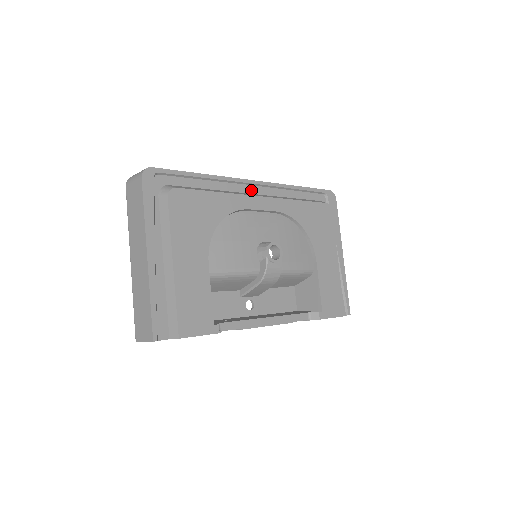
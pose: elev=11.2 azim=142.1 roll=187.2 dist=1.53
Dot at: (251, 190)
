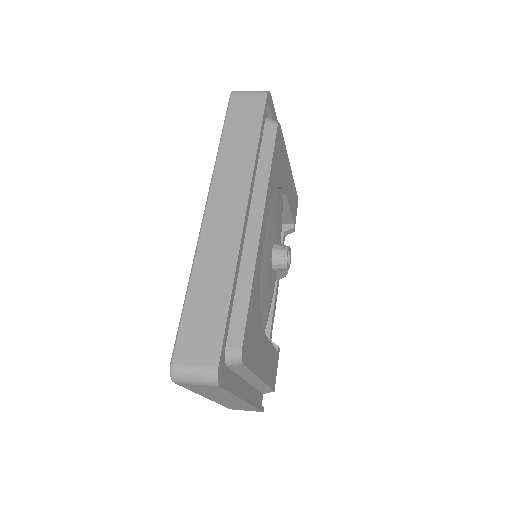
Dot at: occluded
